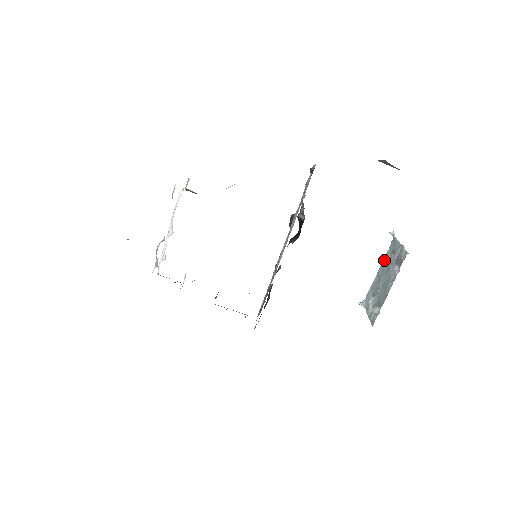
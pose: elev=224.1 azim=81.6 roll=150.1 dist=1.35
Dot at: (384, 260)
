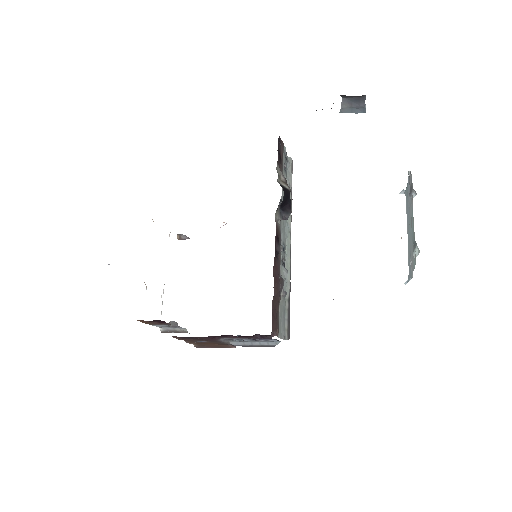
Dot at: (407, 219)
